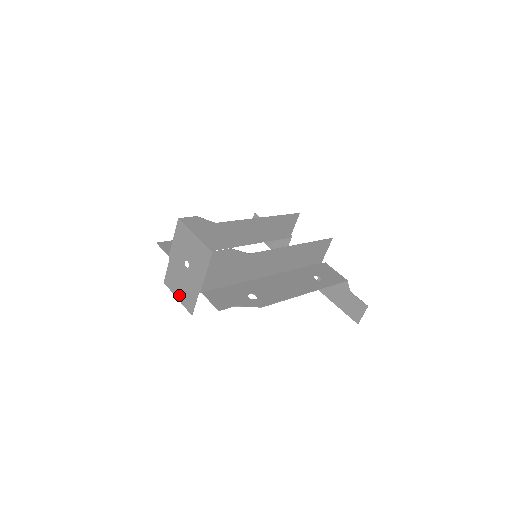
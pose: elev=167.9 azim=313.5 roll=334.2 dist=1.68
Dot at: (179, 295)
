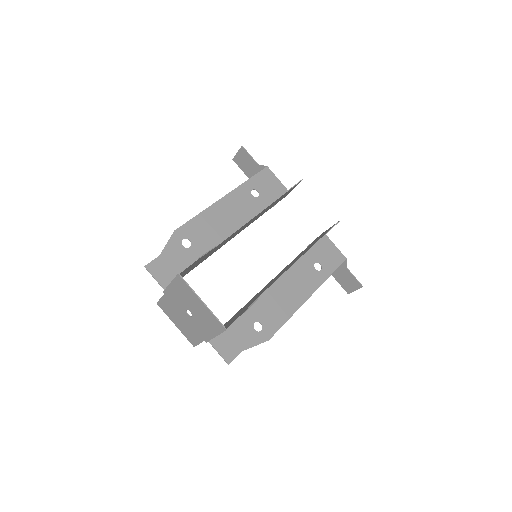
Dot at: (178, 325)
